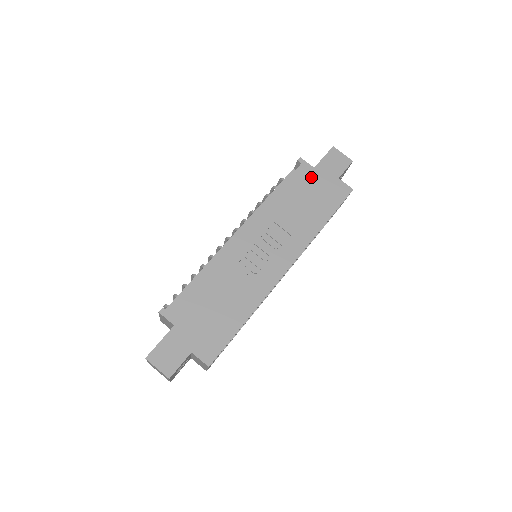
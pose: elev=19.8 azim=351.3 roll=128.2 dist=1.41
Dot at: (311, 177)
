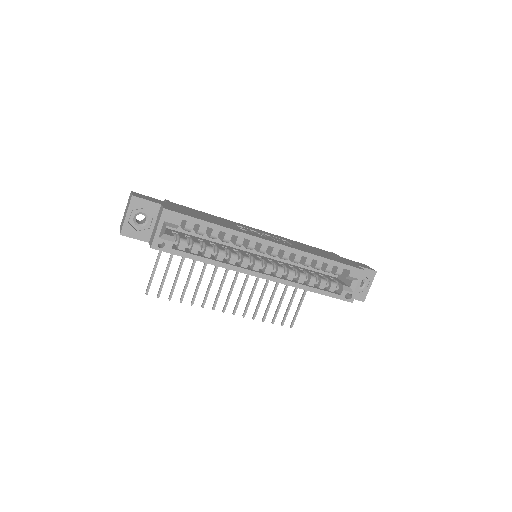
Dot at: (335, 255)
